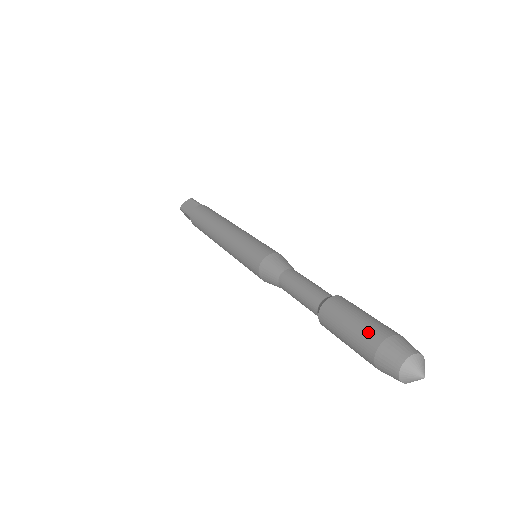
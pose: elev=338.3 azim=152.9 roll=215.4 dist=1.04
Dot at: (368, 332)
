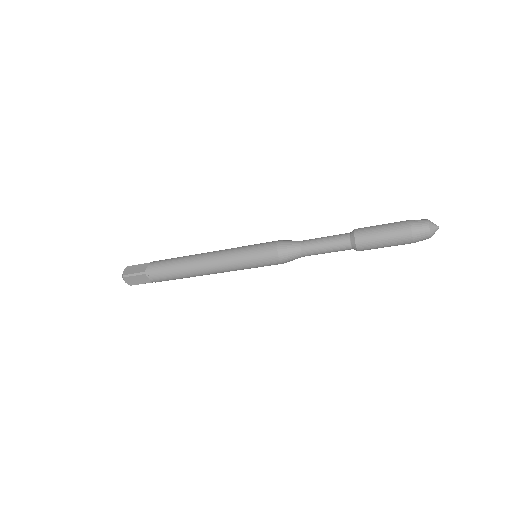
Dot at: (398, 225)
